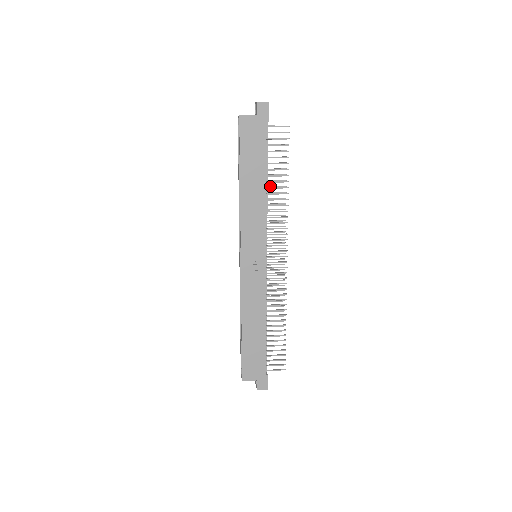
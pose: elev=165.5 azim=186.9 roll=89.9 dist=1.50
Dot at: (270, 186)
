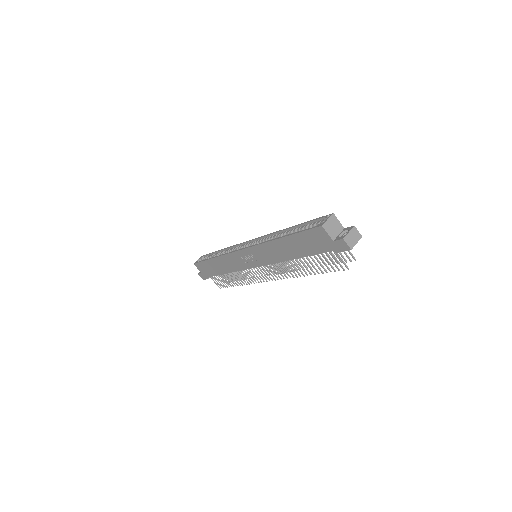
Dot at: occluded
